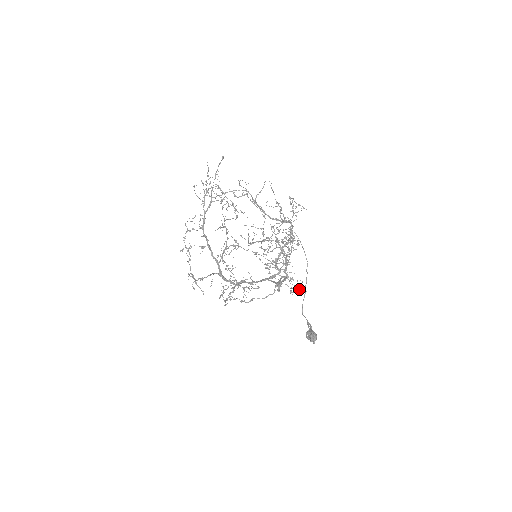
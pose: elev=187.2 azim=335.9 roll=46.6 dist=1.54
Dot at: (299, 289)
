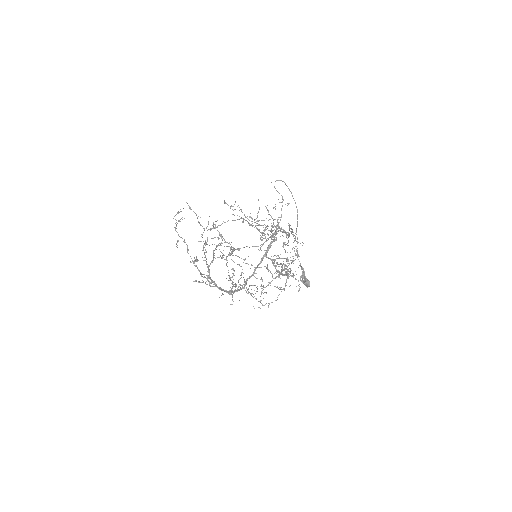
Dot at: occluded
